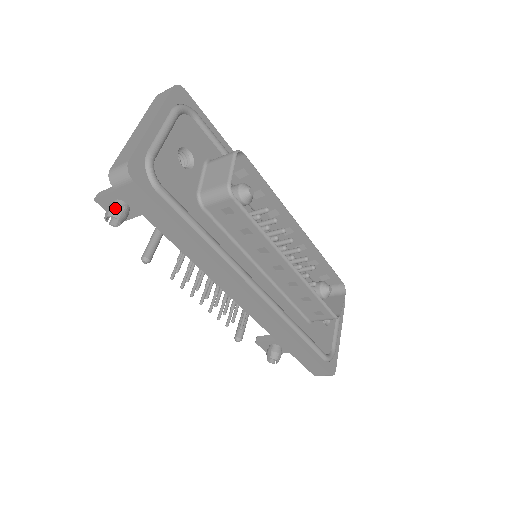
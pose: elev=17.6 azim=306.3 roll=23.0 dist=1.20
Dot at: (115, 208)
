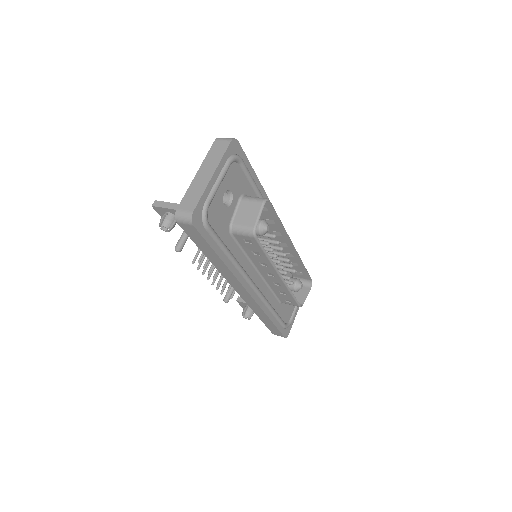
Dot at: (168, 221)
